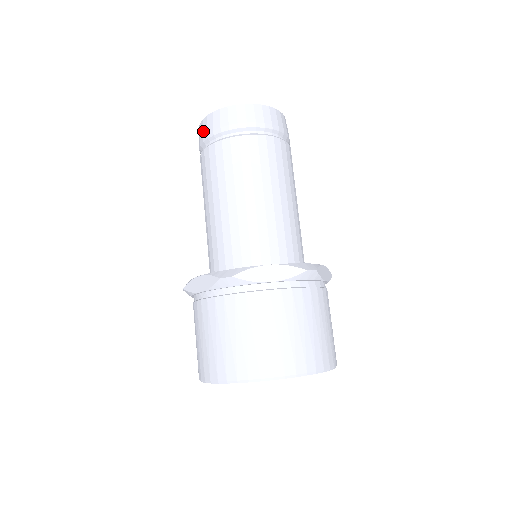
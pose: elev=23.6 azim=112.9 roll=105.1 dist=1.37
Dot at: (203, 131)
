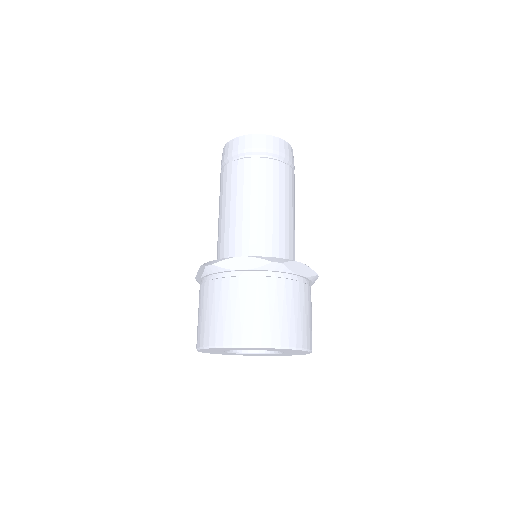
Dot at: (246, 144)
